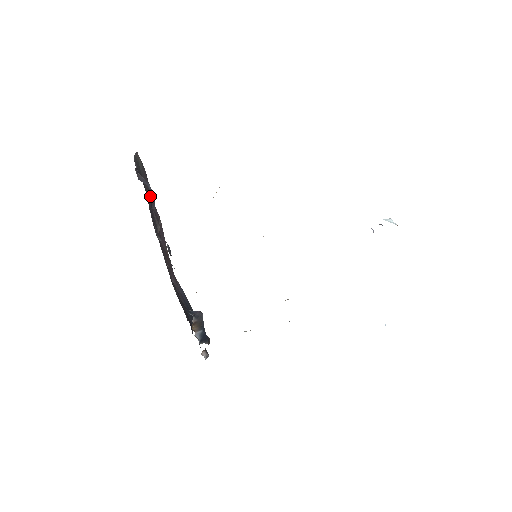
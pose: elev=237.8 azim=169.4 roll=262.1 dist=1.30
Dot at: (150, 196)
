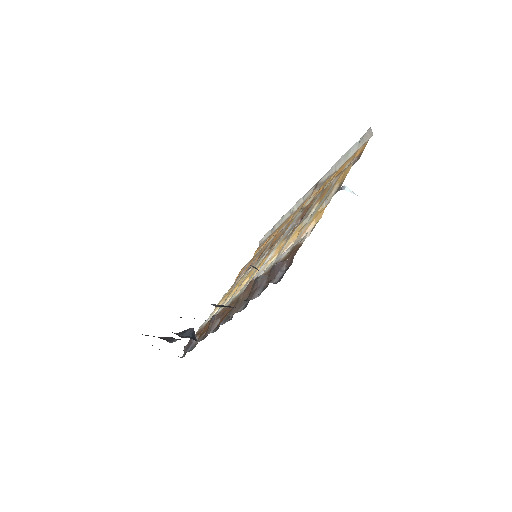
Dot at: occluded
